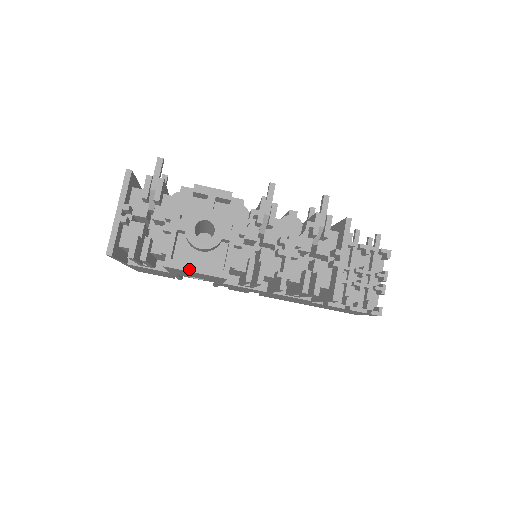
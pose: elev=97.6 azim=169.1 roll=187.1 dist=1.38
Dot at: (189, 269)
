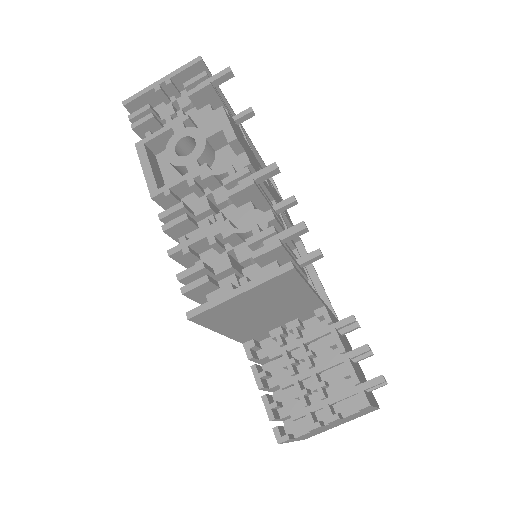
Dot at: (143, 163)
